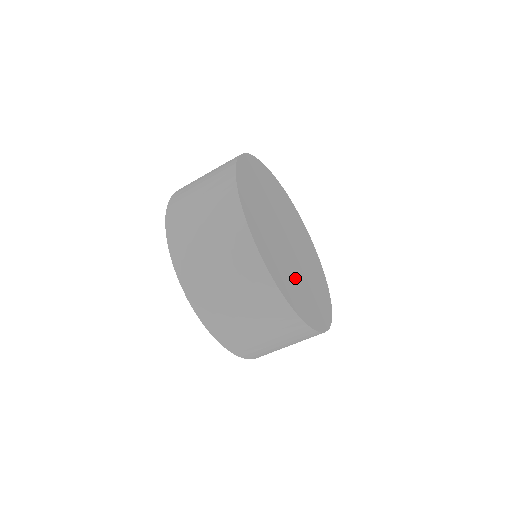
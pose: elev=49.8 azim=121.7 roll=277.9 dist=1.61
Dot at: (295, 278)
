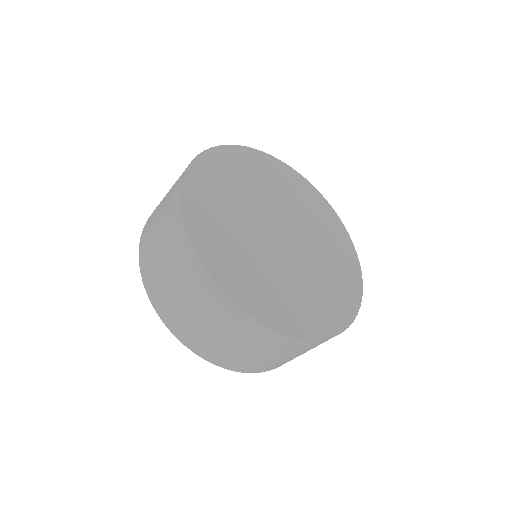
Dot at: (299, 285)
